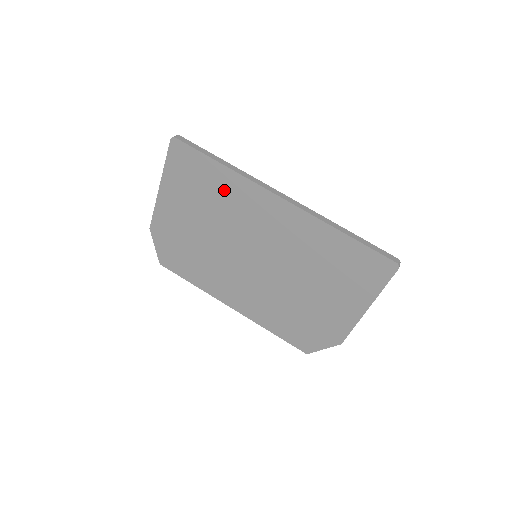
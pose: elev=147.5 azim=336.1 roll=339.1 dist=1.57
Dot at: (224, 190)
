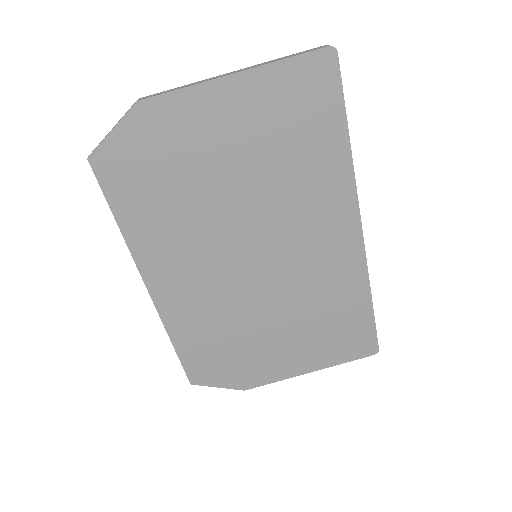
Dot at: (316, 166)
